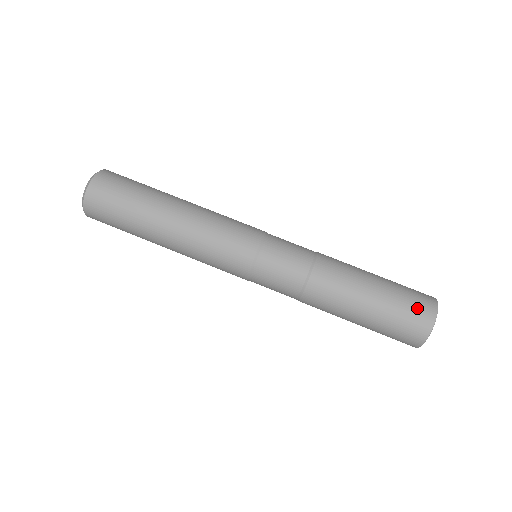
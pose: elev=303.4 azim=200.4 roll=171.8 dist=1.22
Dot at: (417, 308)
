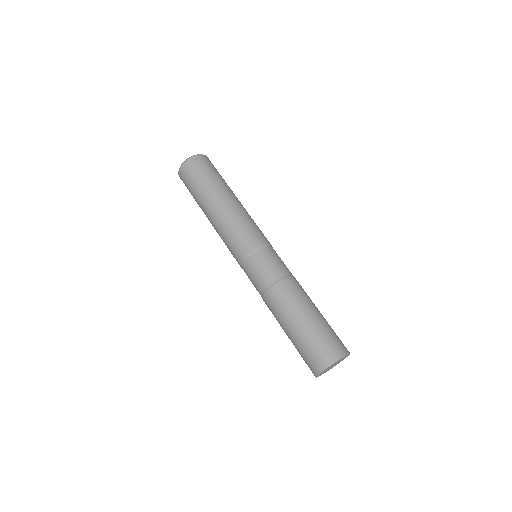
Dot at: (332, 345)
